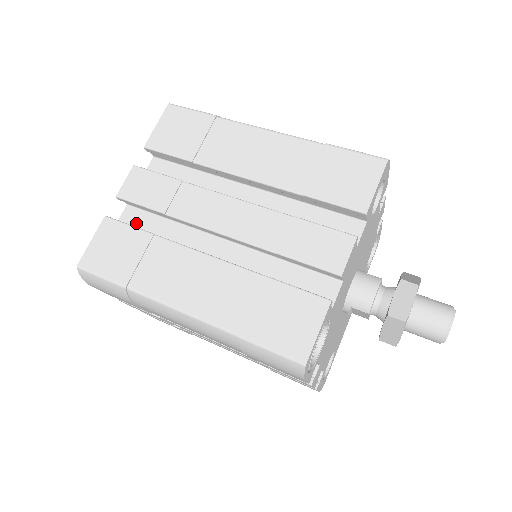
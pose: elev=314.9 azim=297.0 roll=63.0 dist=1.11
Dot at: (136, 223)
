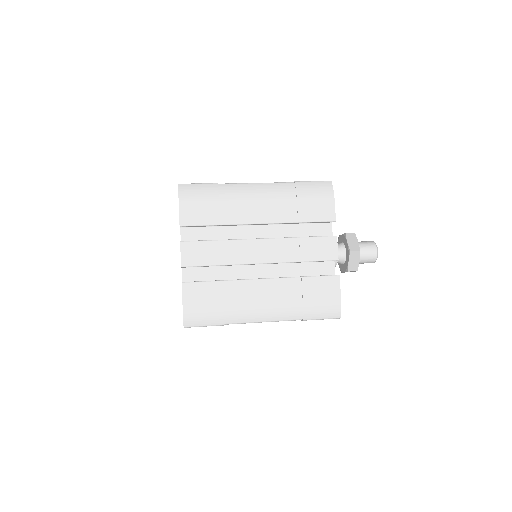
Dot at: occluded
